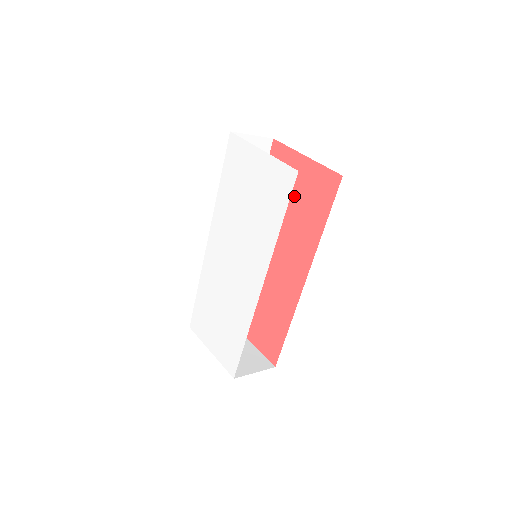
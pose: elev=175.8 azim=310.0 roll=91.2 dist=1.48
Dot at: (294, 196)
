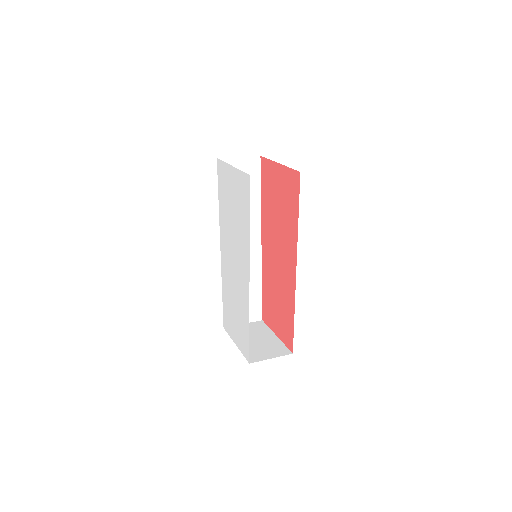
Dot at: (278, 199)
